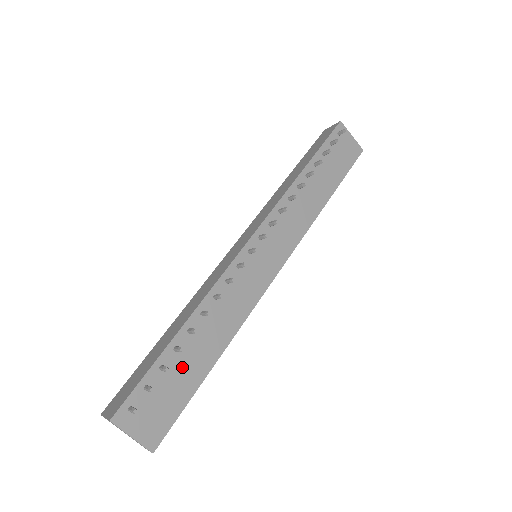
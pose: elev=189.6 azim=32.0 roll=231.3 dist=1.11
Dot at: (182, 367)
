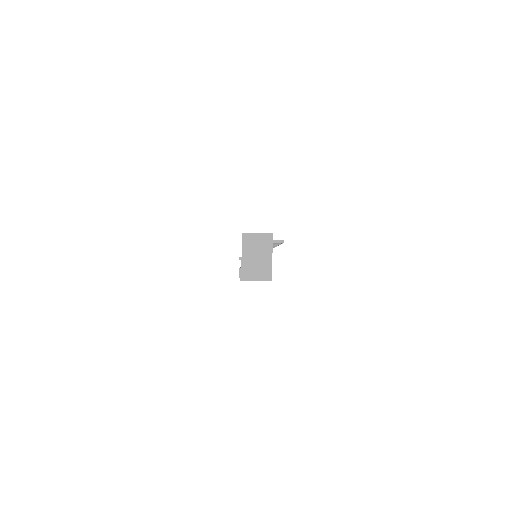
Dot at: occluded
